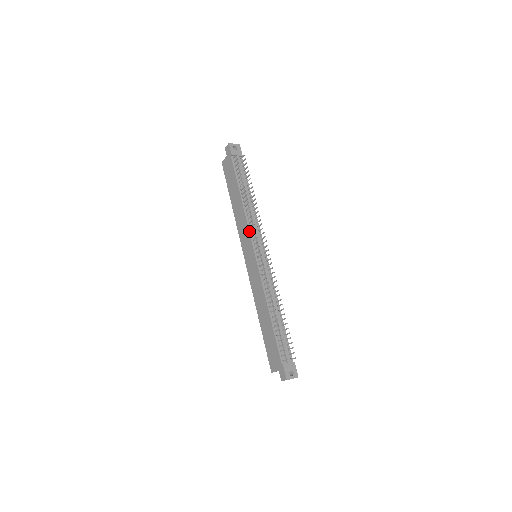
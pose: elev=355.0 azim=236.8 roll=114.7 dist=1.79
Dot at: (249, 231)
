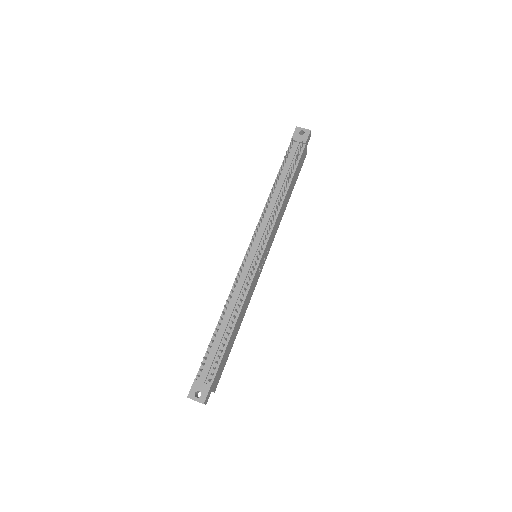
Dot at: (257, 225)
